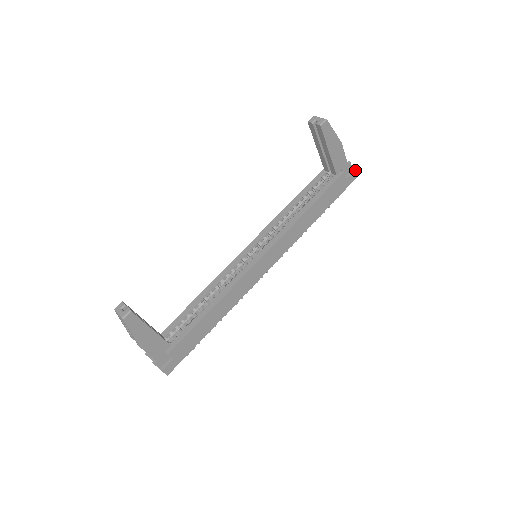
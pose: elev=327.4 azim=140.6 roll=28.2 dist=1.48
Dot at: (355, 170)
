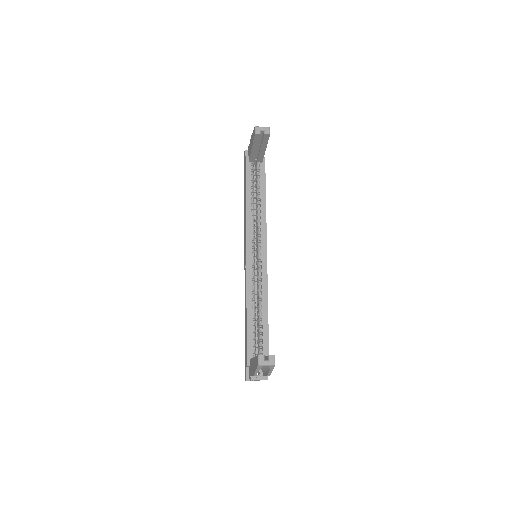
Dot at: occluded
